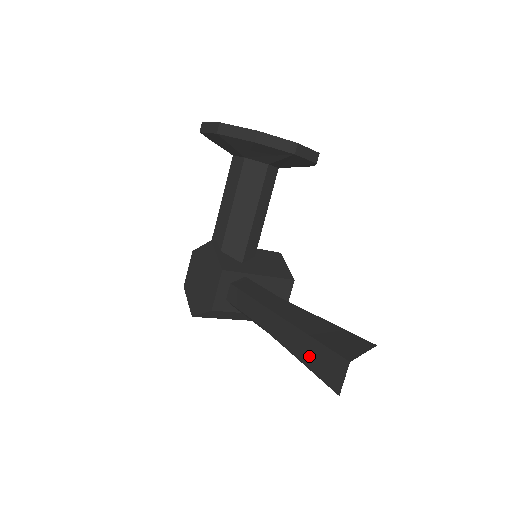
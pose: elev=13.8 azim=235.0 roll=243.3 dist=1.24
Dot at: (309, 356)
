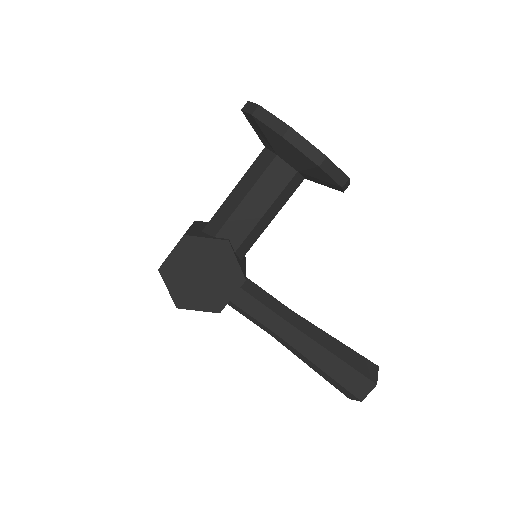
Dot at: (339, 373)
